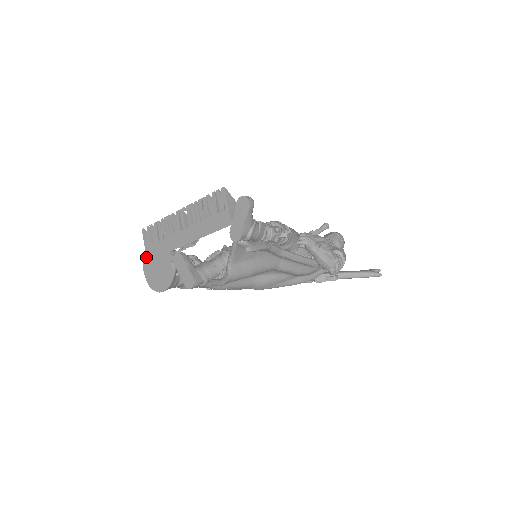
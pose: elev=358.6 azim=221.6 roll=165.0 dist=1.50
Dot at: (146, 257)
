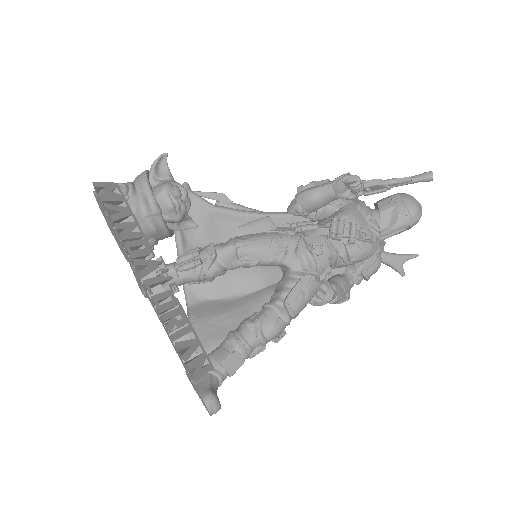
Dot at: (97, 199)
